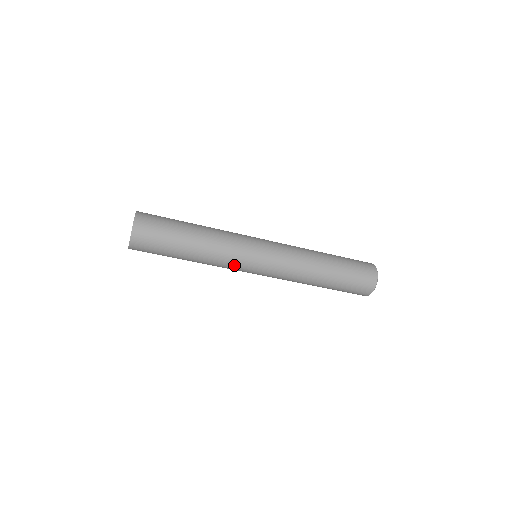
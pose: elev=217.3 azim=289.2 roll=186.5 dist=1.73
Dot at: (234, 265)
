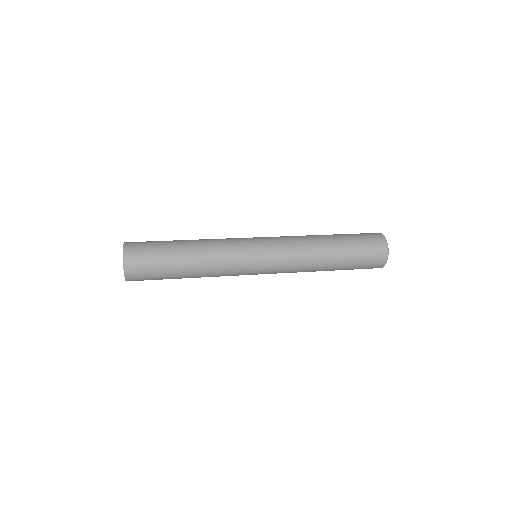
Dot at: (235, 272)
